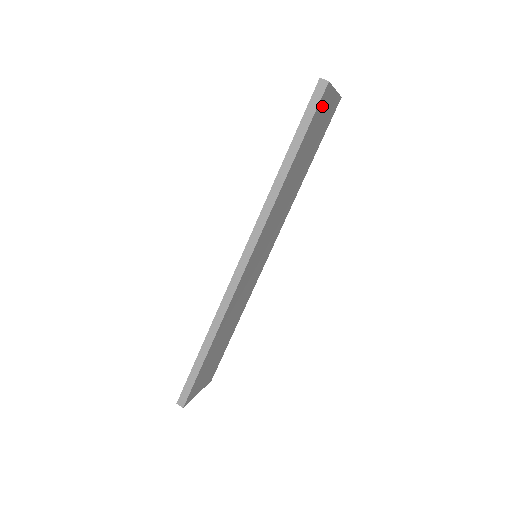
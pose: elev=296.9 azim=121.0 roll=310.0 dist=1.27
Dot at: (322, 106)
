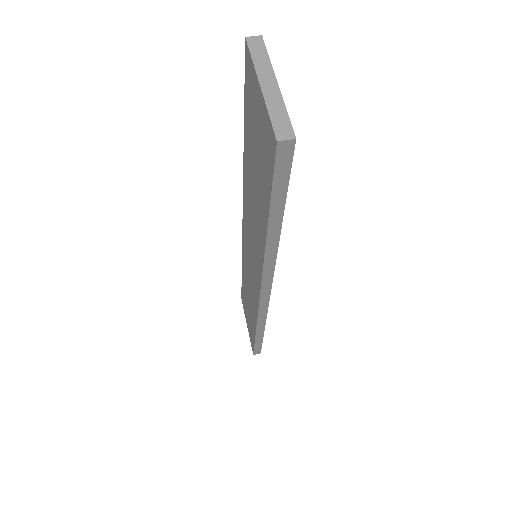
Dot at: occluded
